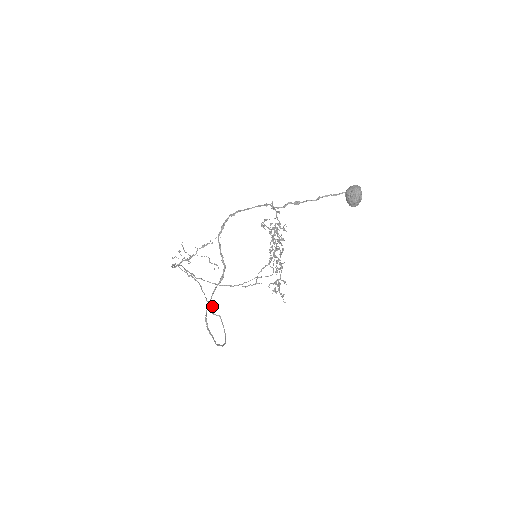
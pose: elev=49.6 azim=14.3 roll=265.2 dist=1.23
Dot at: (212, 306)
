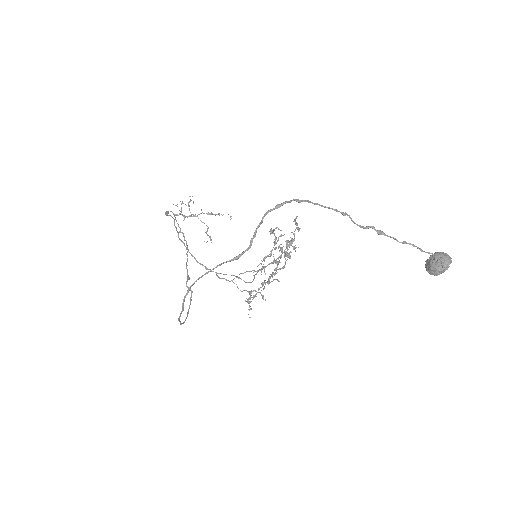
Dot at: (189, 277)
